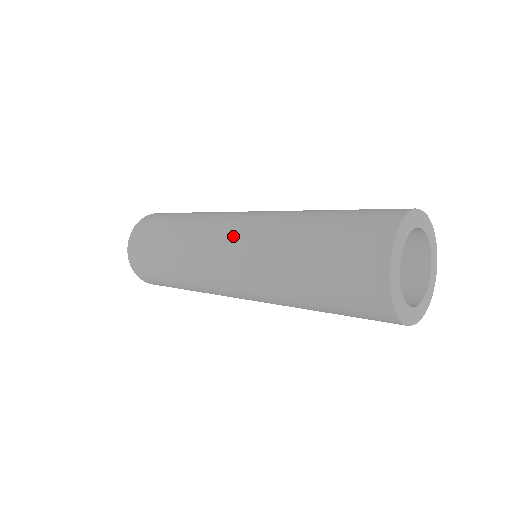
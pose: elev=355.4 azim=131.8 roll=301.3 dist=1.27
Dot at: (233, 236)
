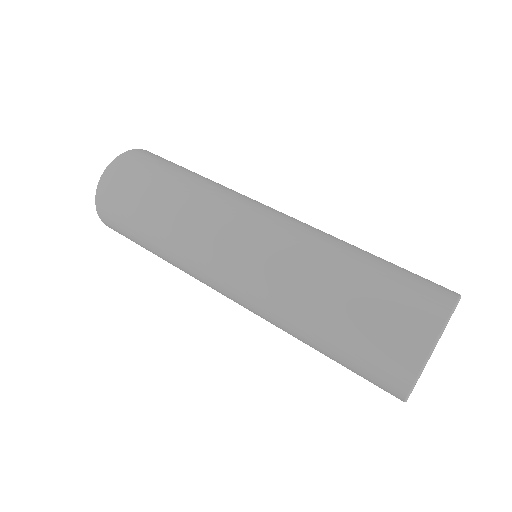
Dot at: (231, 295)
